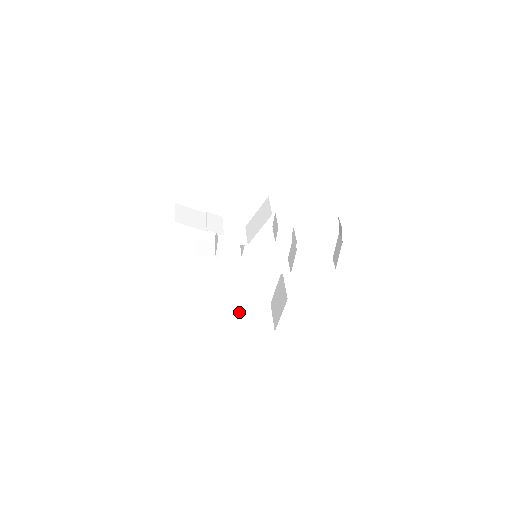
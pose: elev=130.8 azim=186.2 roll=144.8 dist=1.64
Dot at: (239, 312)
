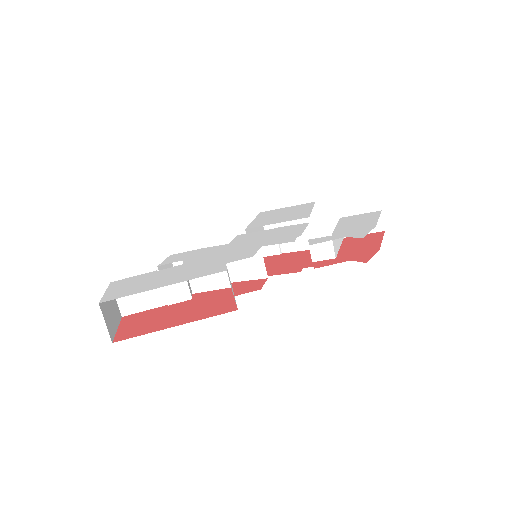
Dot at: occluded
